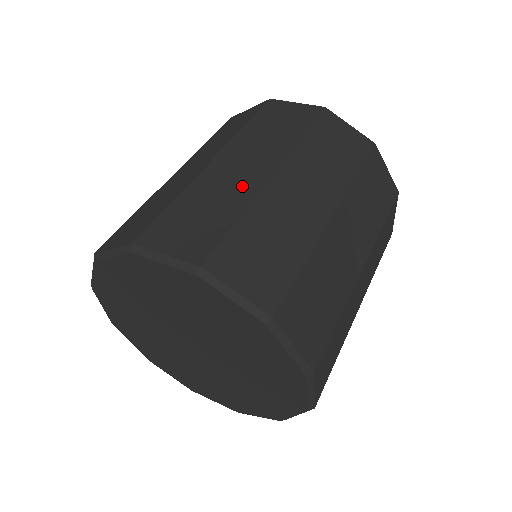
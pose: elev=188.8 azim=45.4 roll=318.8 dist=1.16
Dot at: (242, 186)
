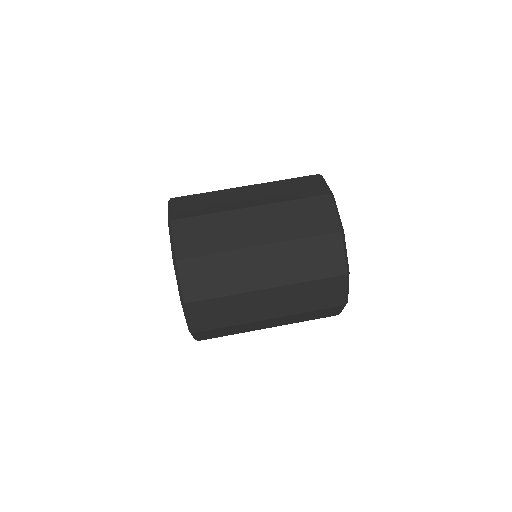
Dot at: (239, 238)
